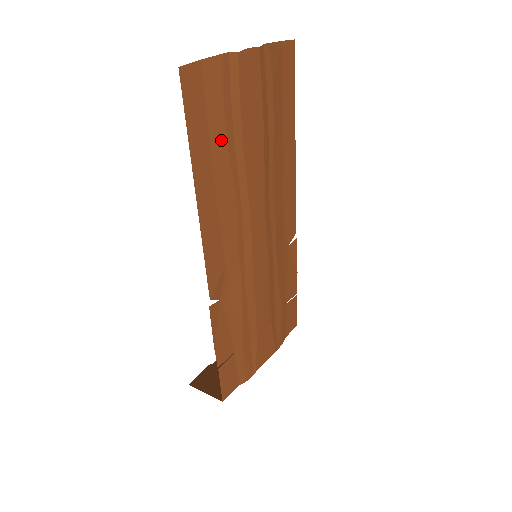
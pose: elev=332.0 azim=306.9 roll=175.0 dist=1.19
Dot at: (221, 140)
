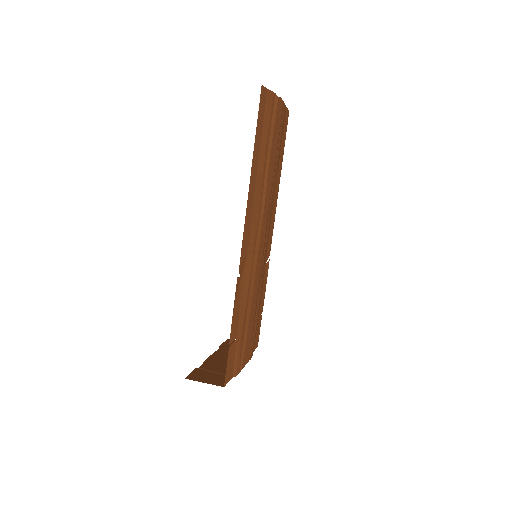
Dot at: (264, 147)
